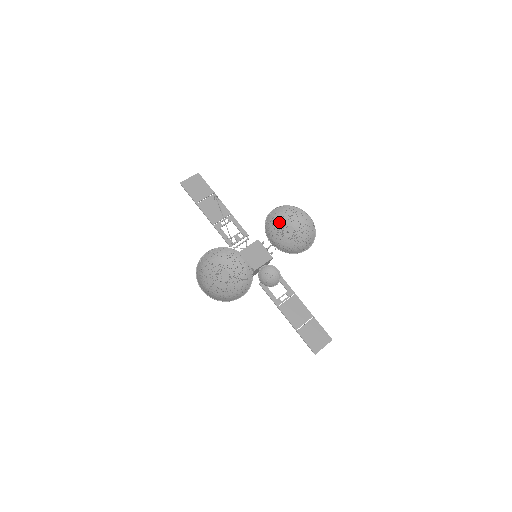
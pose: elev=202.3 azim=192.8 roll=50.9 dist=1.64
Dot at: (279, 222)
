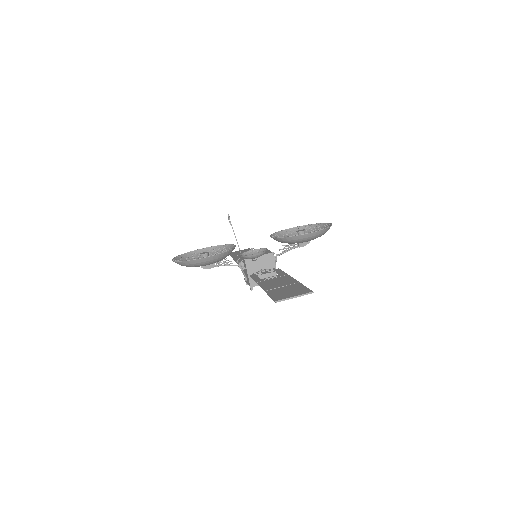
Dot at: occluded
